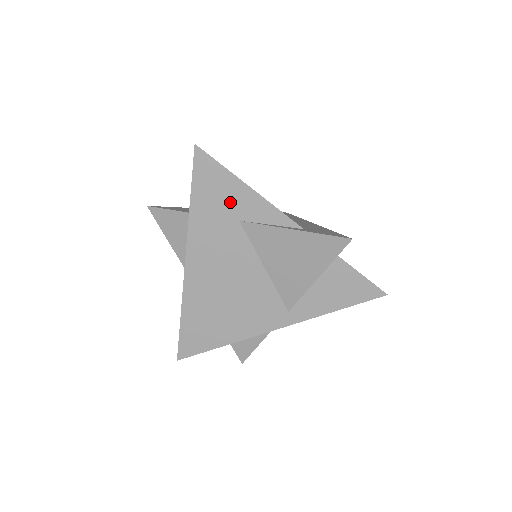
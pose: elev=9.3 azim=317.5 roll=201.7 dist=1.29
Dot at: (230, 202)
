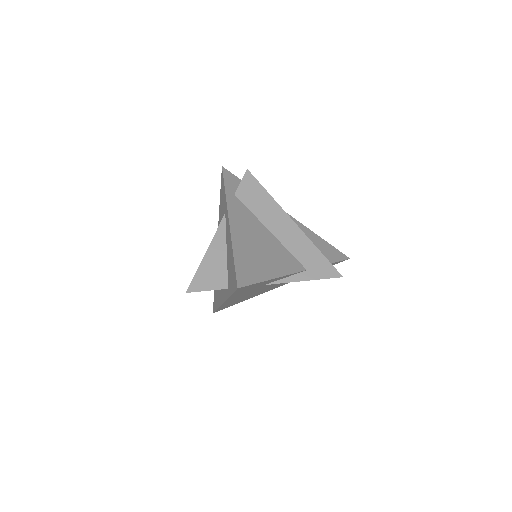
Dot at: (259, 285)
